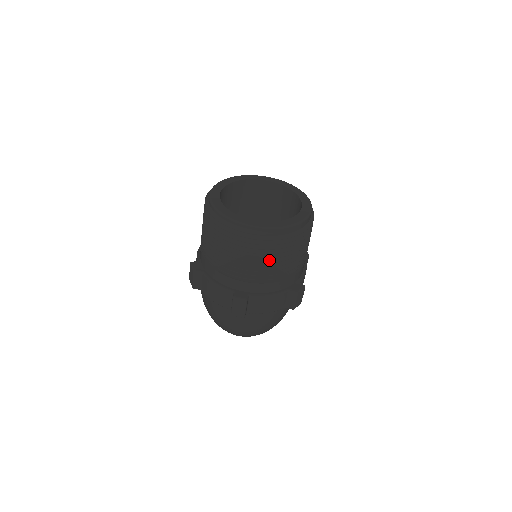
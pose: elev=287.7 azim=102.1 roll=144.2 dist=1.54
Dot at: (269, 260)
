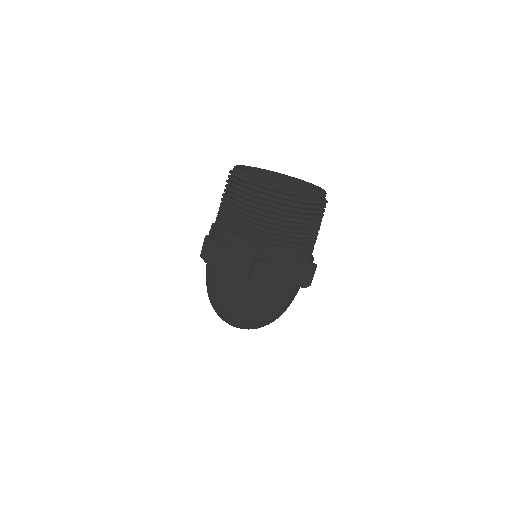
Dot at: (292, 225)
